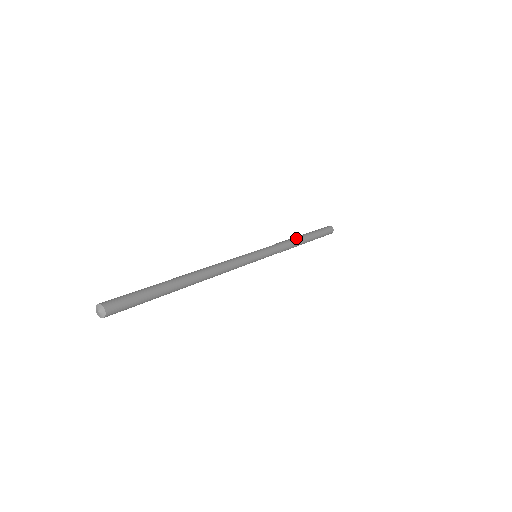
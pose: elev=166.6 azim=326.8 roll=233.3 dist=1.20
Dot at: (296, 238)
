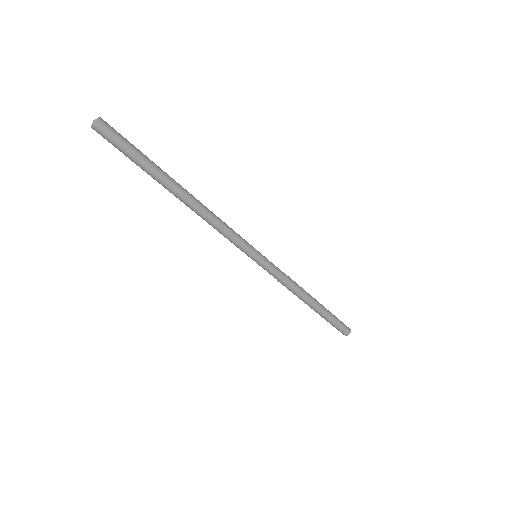
Dot at: occluded
